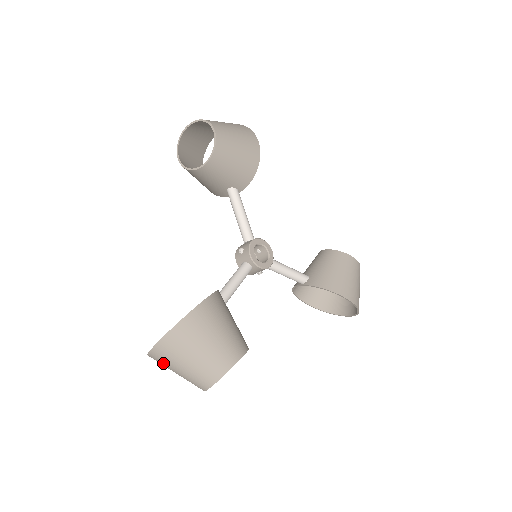
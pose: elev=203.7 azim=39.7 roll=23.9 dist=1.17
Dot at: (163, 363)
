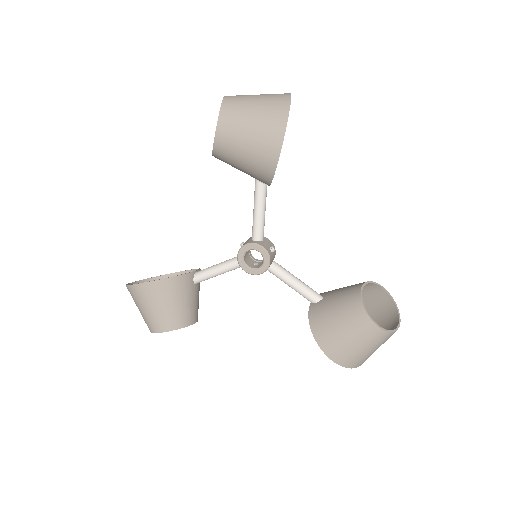
Dot at: occluded
